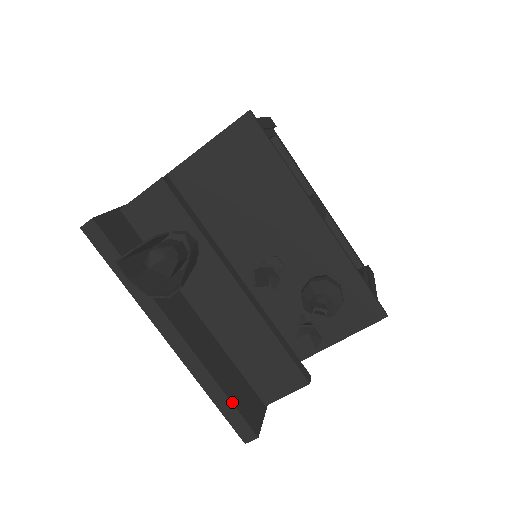
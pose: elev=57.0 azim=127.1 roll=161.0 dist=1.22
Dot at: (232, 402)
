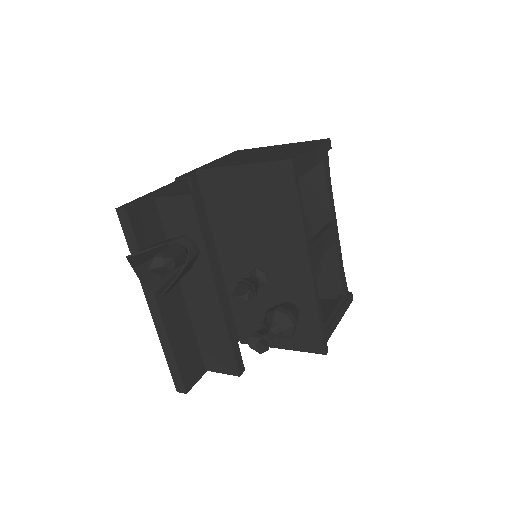
Dot at: (178, 366)
